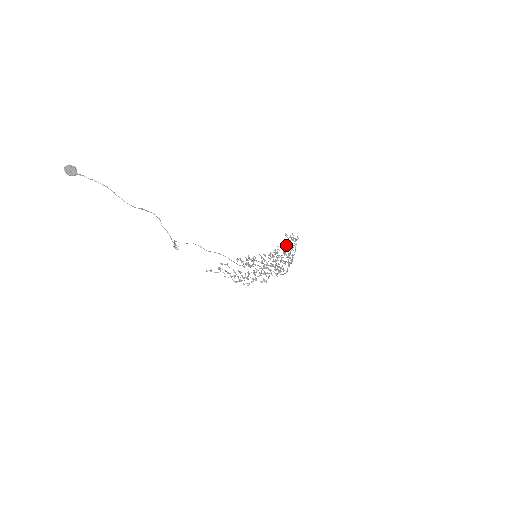
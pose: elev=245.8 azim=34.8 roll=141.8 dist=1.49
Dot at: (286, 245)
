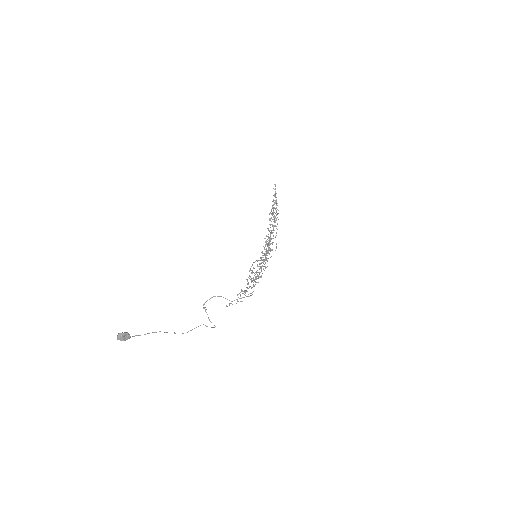
Dot at: (271, 211)
